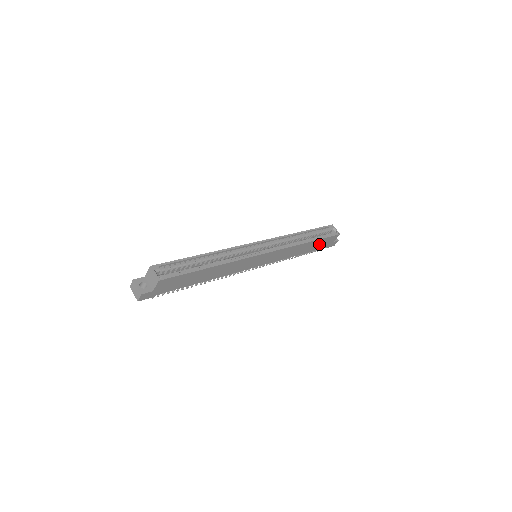
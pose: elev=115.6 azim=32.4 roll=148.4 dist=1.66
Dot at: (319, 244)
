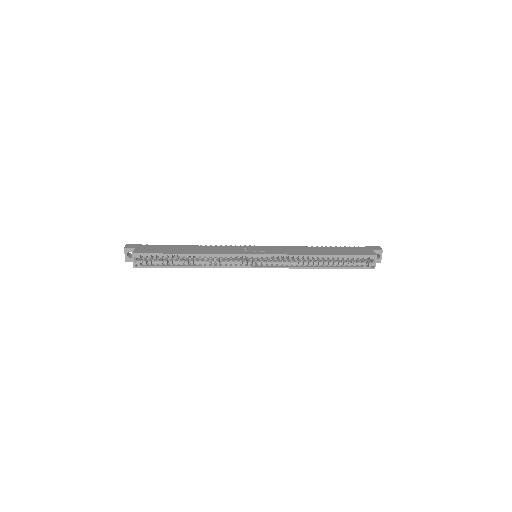
Dot at: occluded
